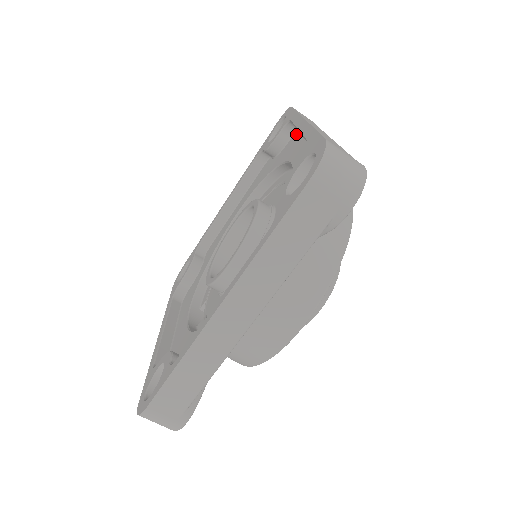
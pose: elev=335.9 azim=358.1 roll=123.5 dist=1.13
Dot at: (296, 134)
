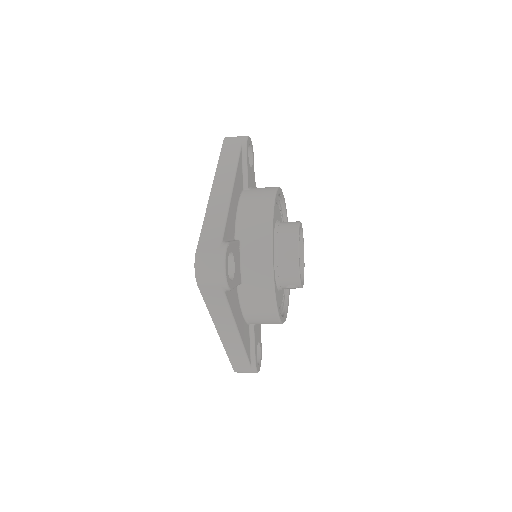
Dot at: occluded
